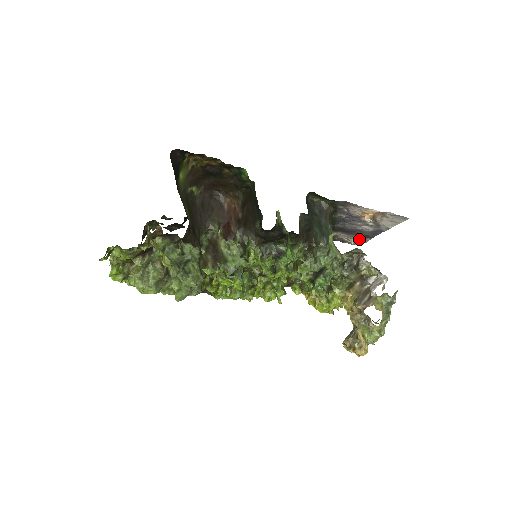
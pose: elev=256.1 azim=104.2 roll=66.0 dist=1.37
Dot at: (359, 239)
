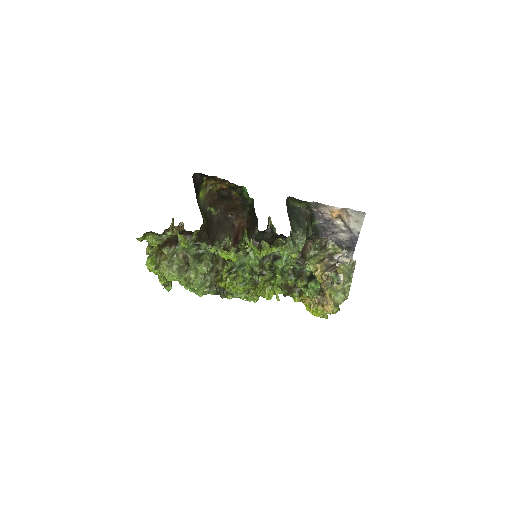
Dot at: occluded
